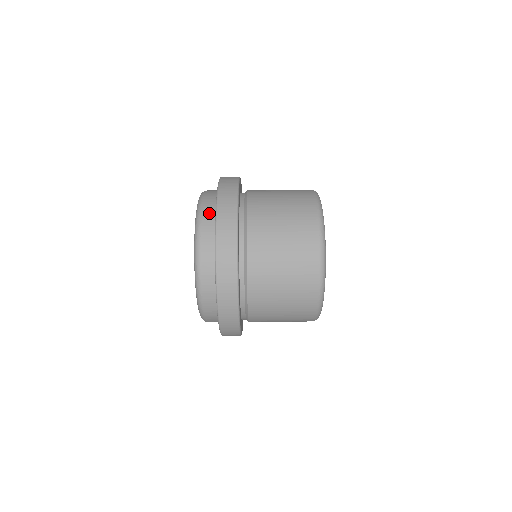
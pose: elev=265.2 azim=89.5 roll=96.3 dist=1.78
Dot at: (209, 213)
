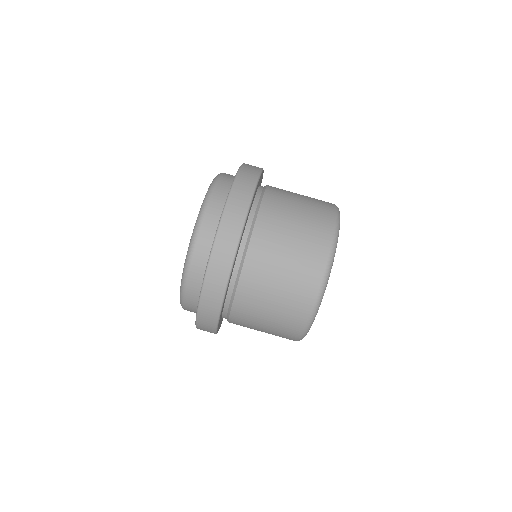
Dot at: occluded
